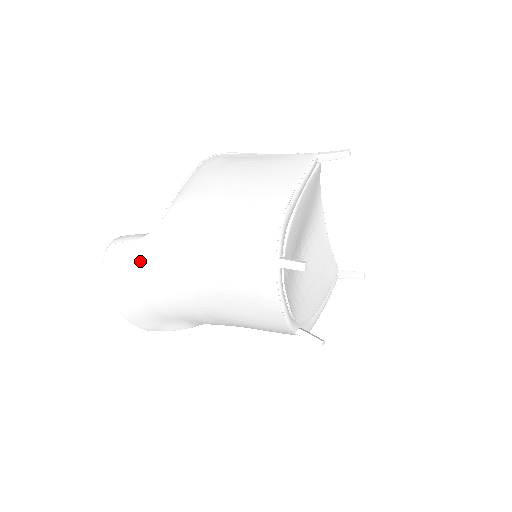
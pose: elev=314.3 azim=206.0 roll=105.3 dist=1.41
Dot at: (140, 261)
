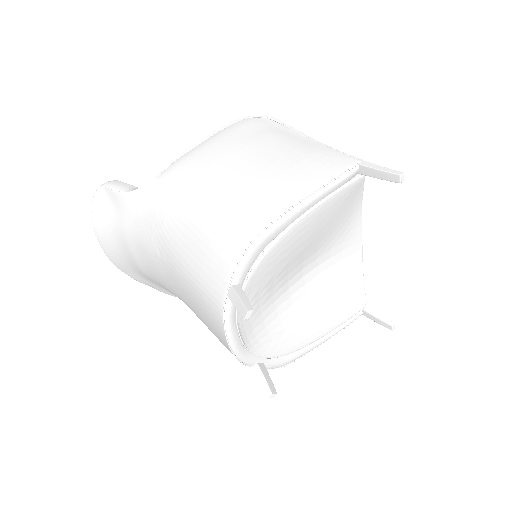
Dot at: (123, 215)
